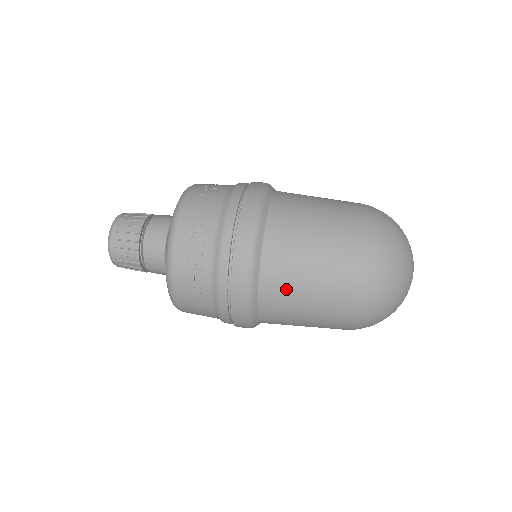
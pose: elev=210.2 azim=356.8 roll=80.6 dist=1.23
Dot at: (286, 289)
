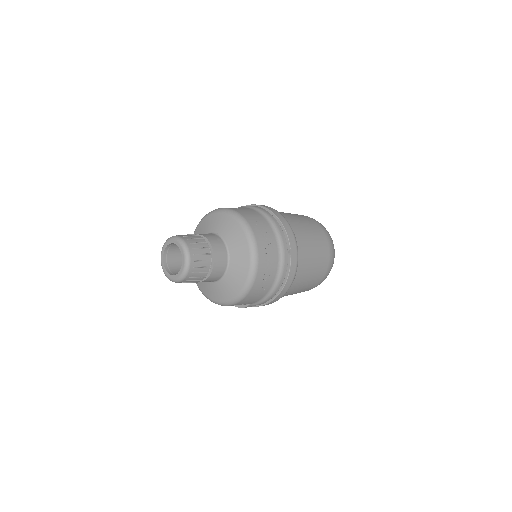
Dot at: (308, 253)
